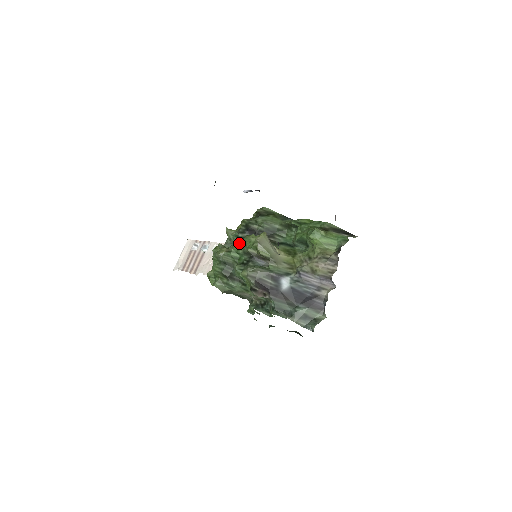
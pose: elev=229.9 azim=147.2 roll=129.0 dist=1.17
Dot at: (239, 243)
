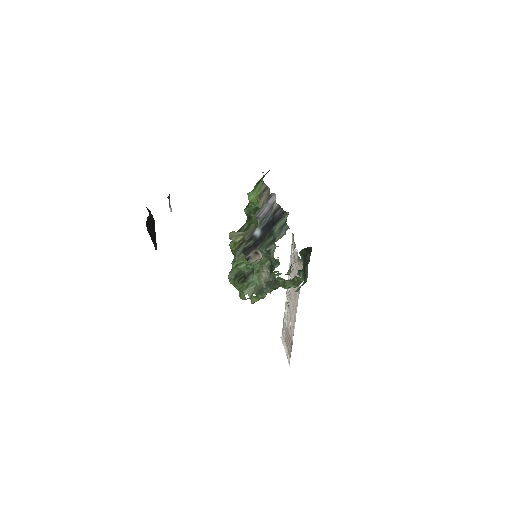
Dot at: occluded
